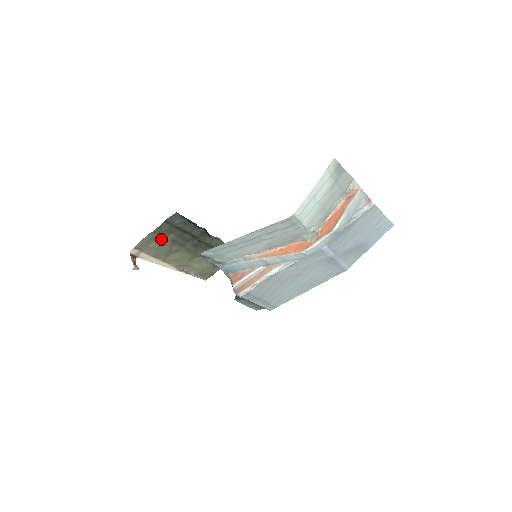
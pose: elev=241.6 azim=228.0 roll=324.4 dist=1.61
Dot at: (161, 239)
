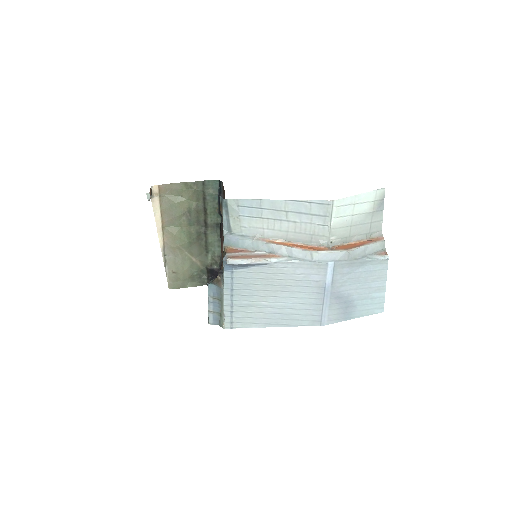
Dot at: (183, 199)
